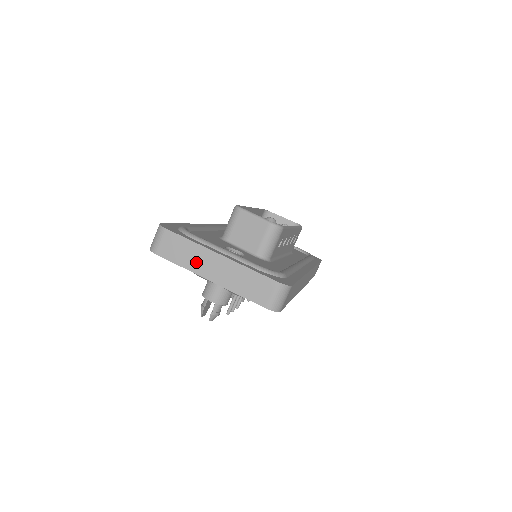
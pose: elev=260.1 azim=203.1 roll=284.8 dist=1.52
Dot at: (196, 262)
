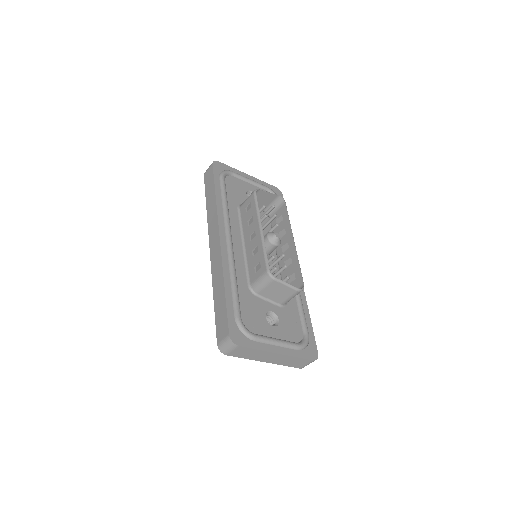
Dot at: (258, 357)
